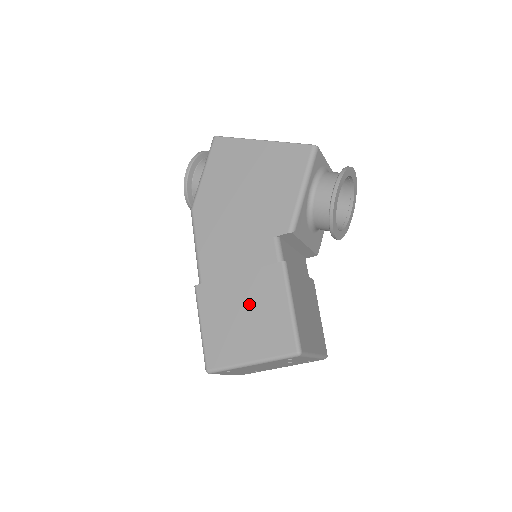
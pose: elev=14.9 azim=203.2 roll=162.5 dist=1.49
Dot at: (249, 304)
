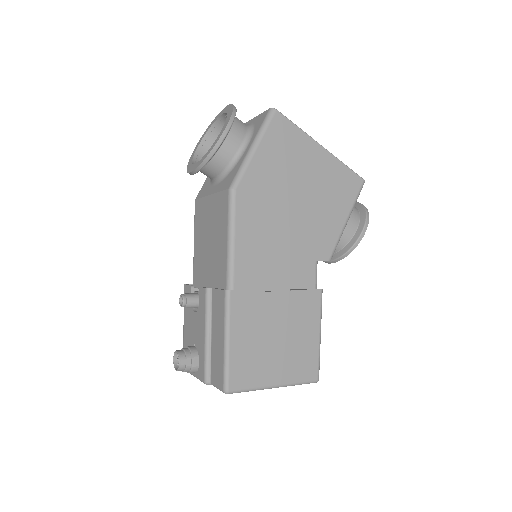
Dot at: (285, 326)
